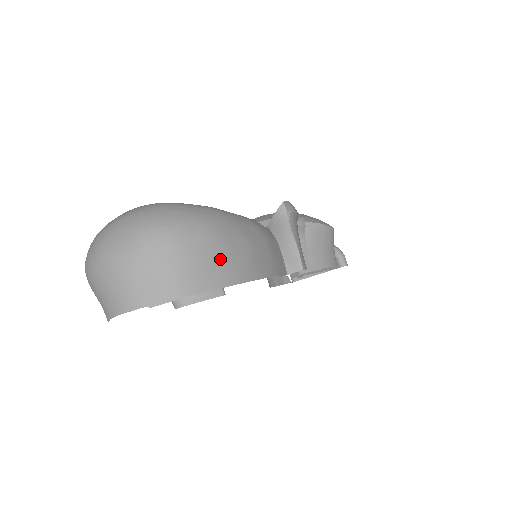
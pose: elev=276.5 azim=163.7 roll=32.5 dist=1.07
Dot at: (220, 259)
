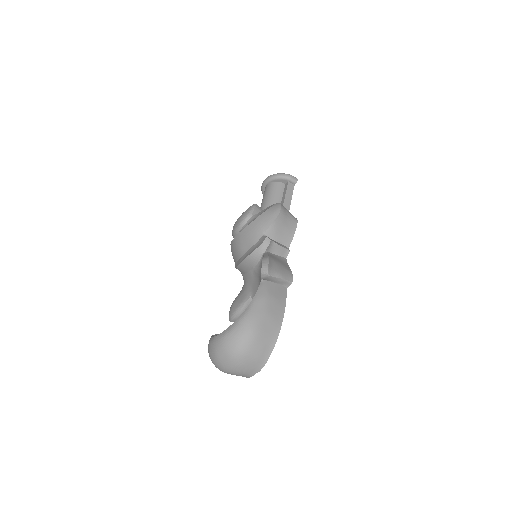
Dot at: (266, 337)
